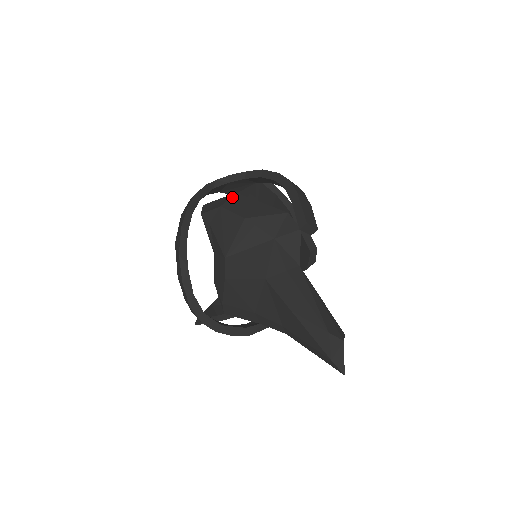
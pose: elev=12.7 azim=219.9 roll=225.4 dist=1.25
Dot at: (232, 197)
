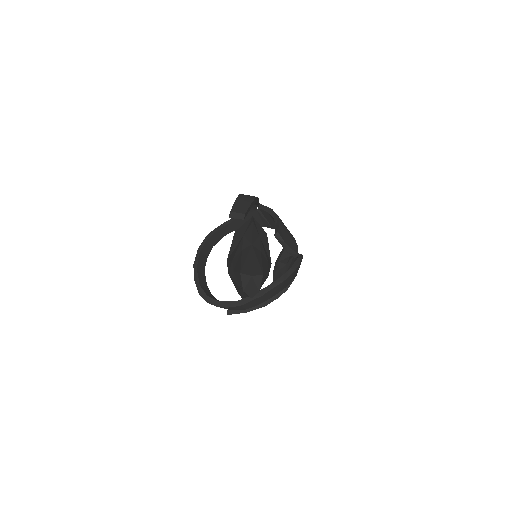
Dot at: occluded
